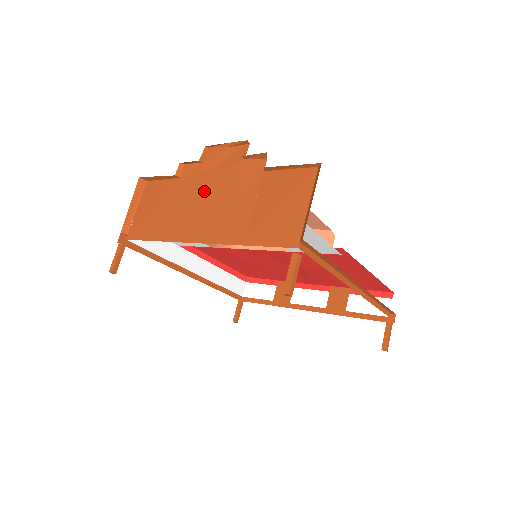
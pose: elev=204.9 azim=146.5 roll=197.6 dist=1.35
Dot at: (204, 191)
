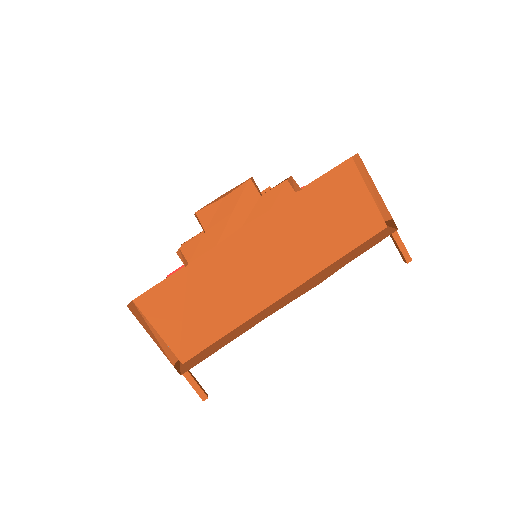
Dot at: (241, 253)
